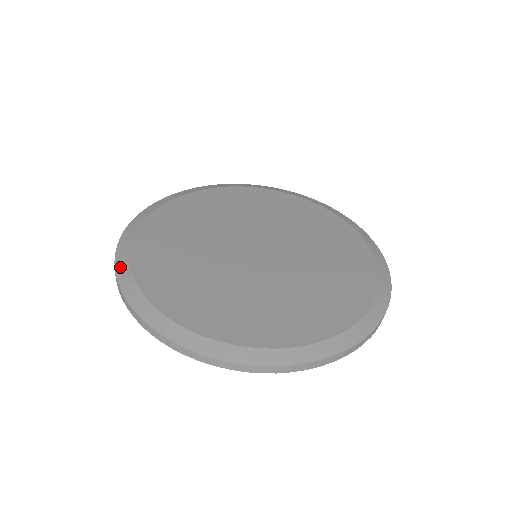
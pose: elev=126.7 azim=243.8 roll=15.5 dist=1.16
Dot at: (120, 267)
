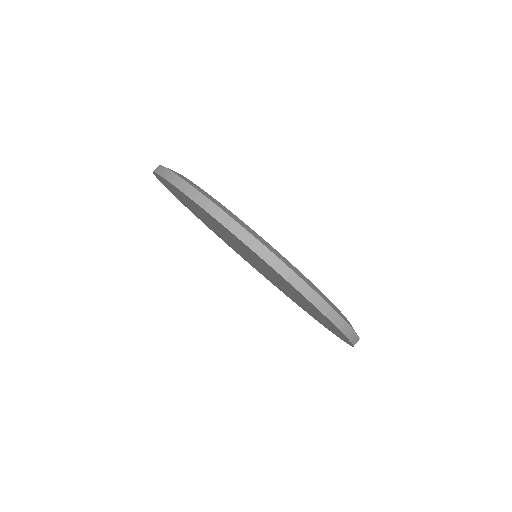
Dot at: occluded
